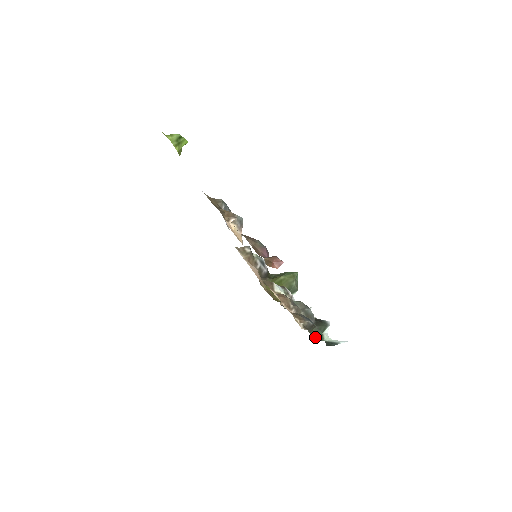
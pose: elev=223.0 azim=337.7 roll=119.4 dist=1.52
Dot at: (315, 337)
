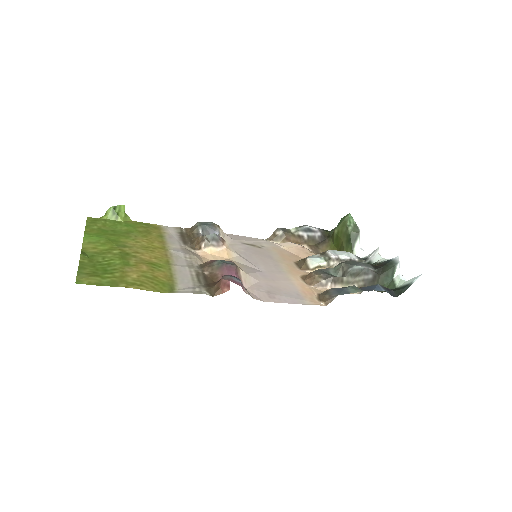
Dot at: occluded
